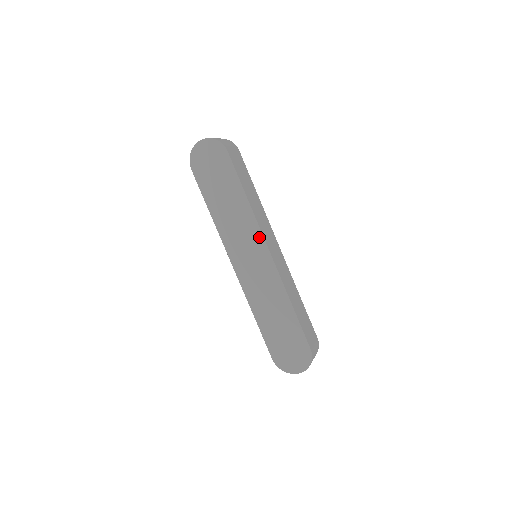
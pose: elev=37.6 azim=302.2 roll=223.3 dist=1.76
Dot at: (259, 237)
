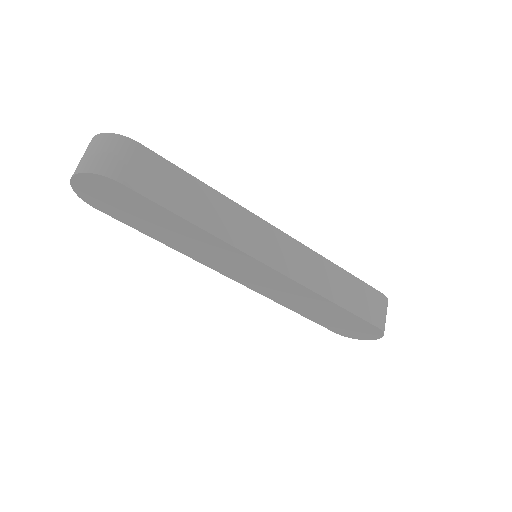
Dot at: (245, 257)
